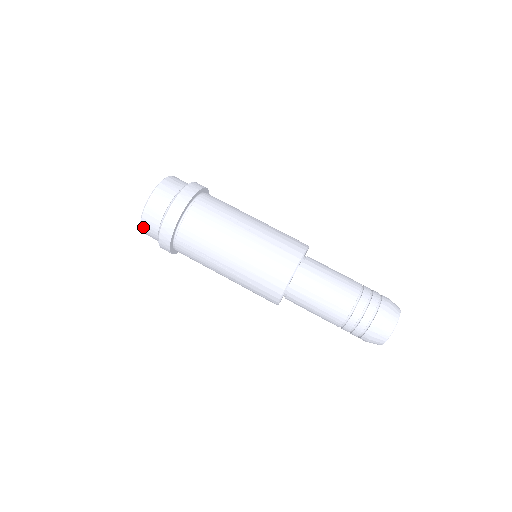
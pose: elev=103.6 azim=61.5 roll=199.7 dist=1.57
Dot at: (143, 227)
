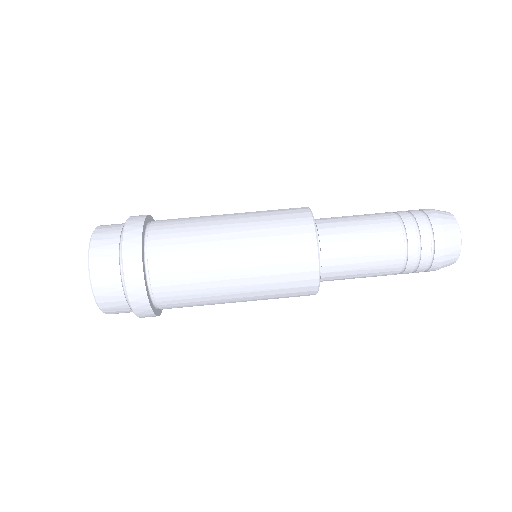
Dot at: occluded
